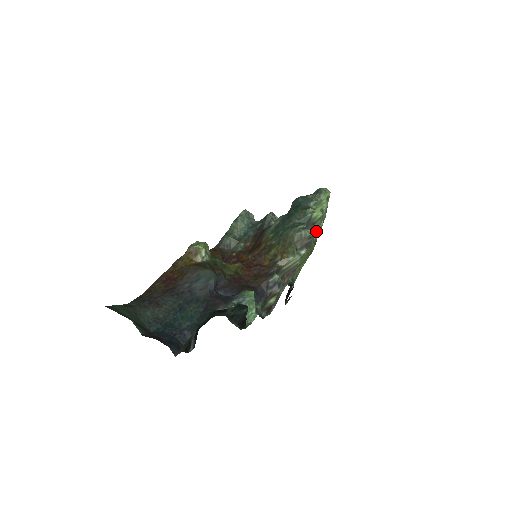
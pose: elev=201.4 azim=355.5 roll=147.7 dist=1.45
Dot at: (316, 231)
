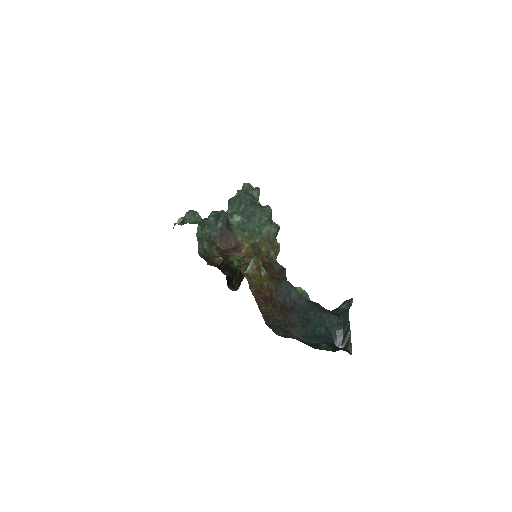
Dot at: occluded
